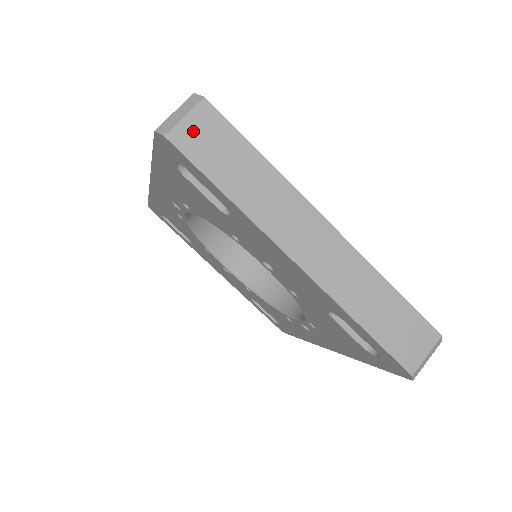
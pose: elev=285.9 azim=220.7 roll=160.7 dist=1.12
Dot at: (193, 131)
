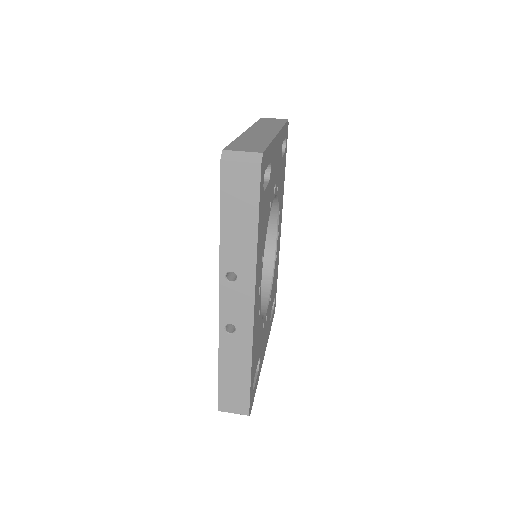
Dot at: (272, 119)
